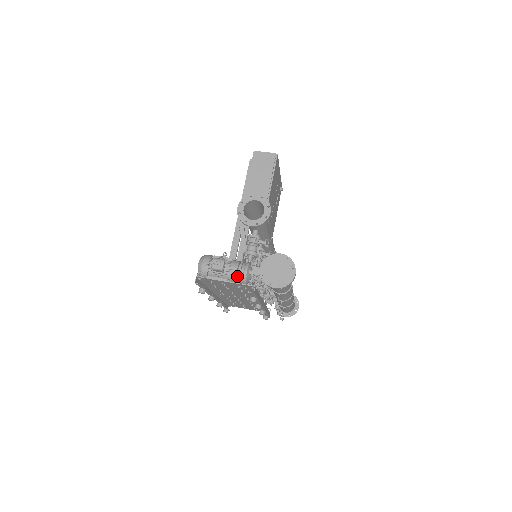
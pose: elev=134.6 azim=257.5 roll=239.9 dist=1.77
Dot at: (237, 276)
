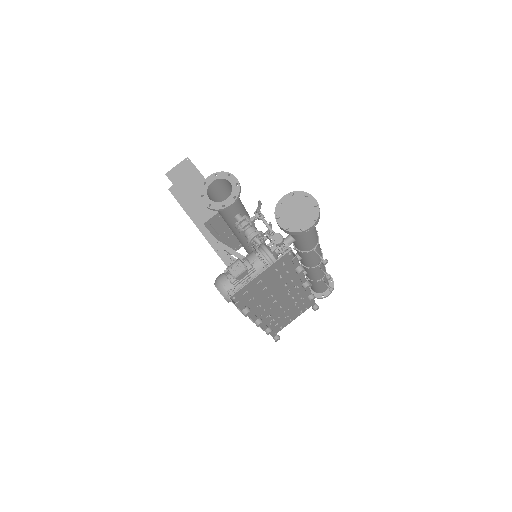
Dot at: (264, 265)
